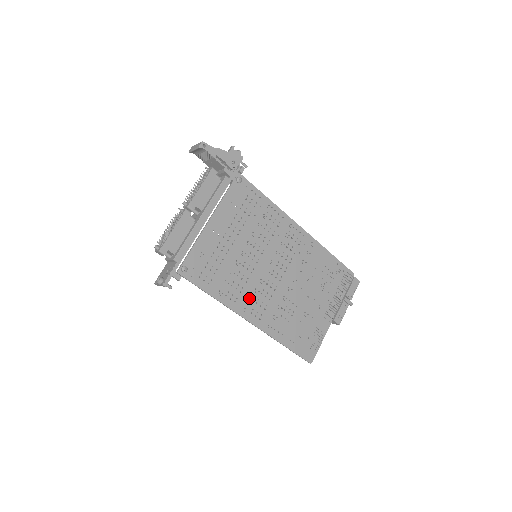
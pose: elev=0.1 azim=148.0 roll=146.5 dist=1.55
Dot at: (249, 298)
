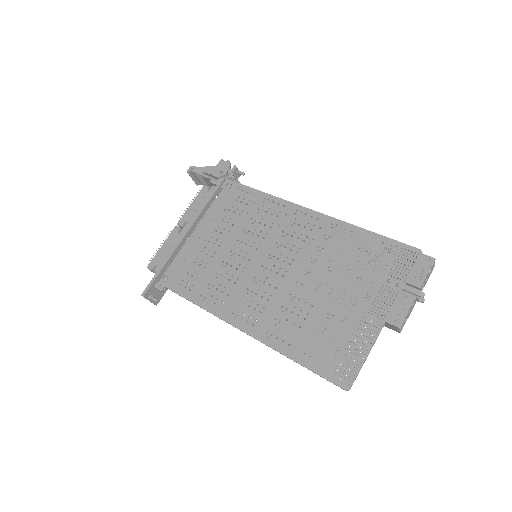
Dot at: (239, 301)
